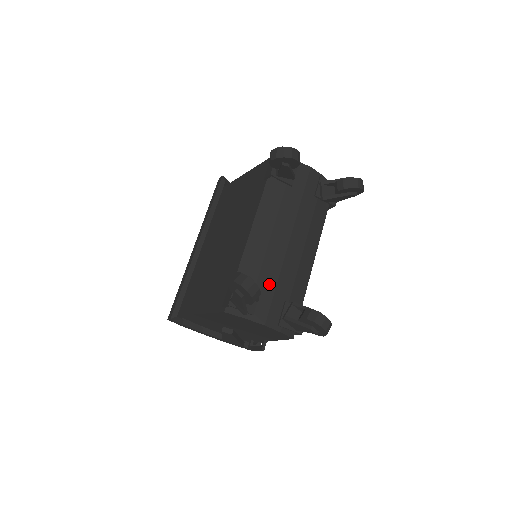
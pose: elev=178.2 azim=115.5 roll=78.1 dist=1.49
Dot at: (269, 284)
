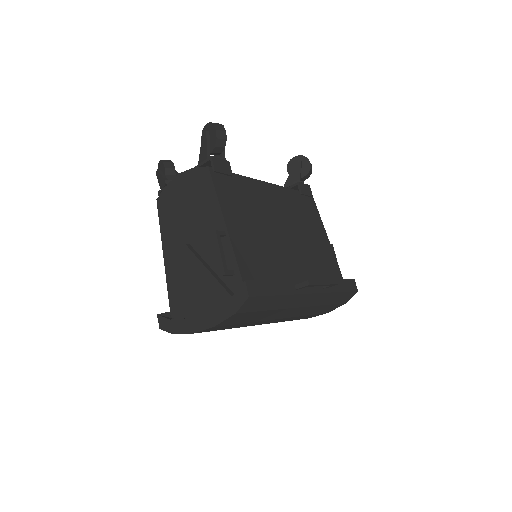
Dot at: occluded
